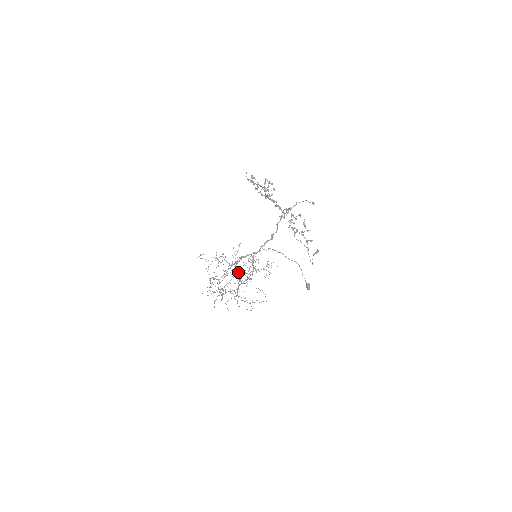
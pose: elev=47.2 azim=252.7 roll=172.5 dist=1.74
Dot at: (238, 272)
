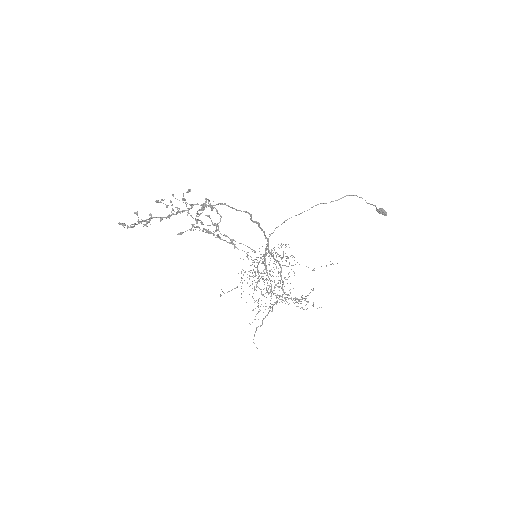
Dot at: occluded
